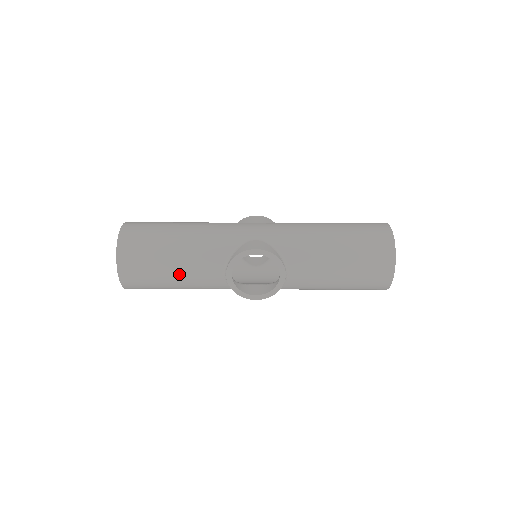
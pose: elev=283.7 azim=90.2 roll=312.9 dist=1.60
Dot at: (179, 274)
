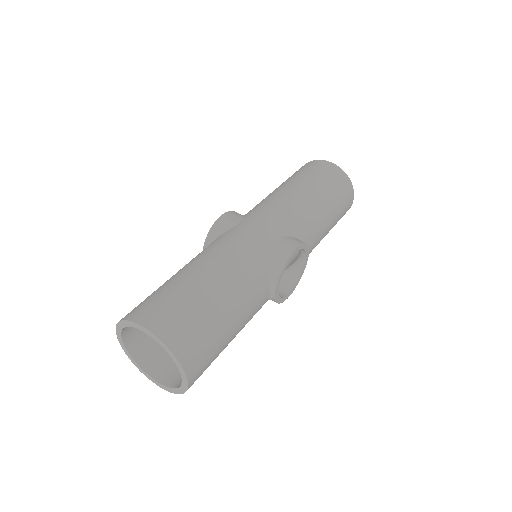
Dot at: (239, 328)
